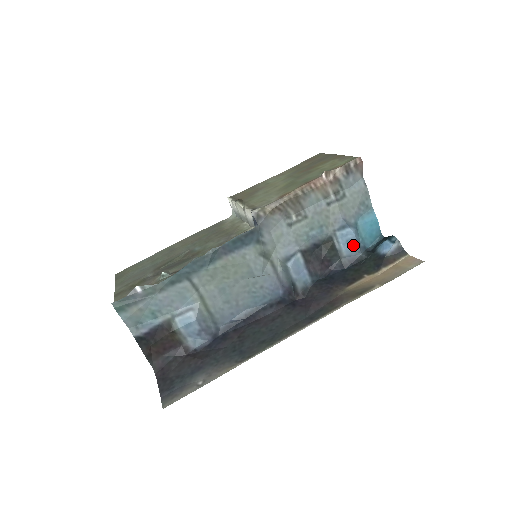
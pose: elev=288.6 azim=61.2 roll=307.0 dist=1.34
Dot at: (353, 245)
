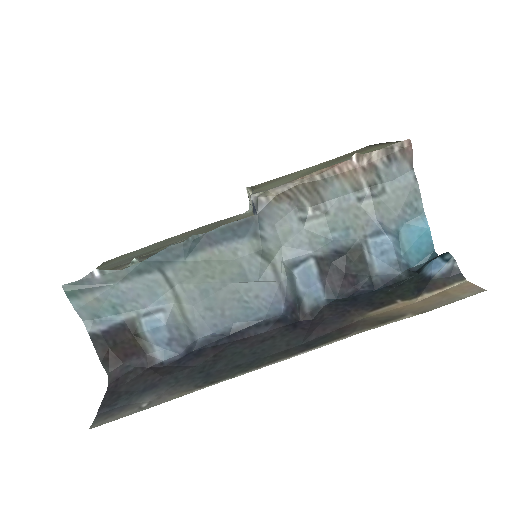
Dot at: (390, 259)
